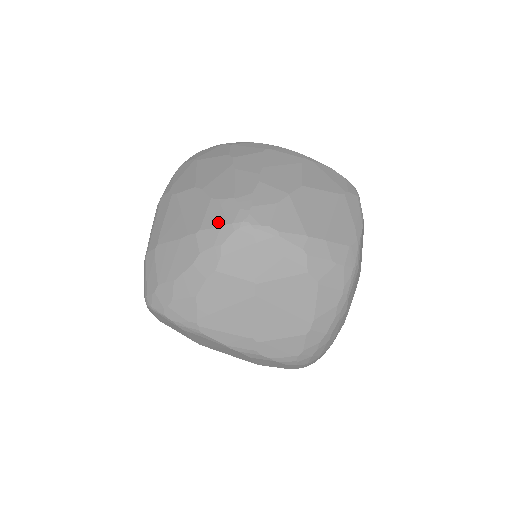
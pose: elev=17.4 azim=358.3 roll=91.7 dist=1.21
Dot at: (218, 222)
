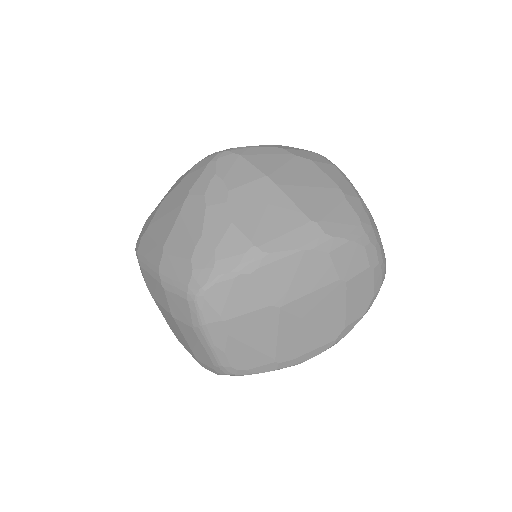
Dot at: (199, 173)
